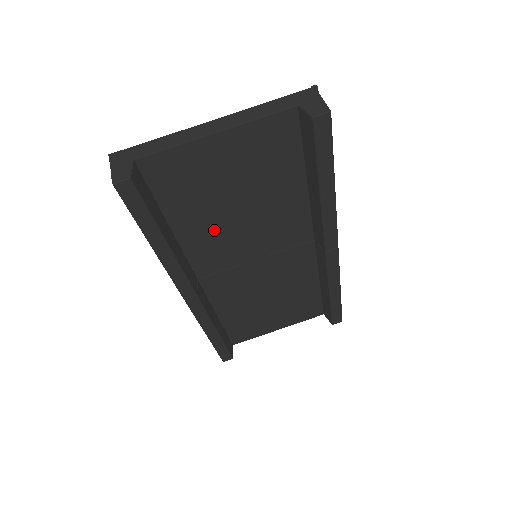
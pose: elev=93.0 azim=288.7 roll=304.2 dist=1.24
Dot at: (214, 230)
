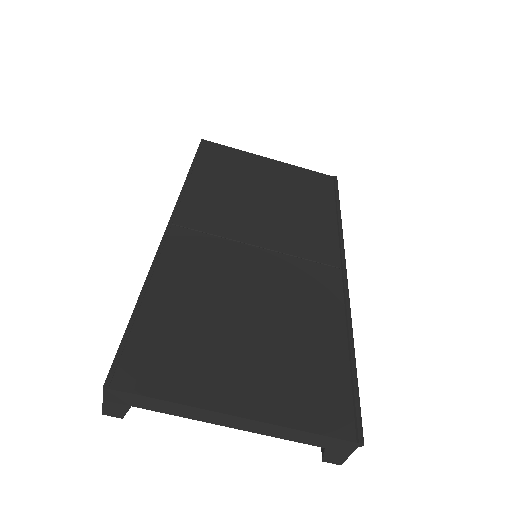
Dot at: occluded
